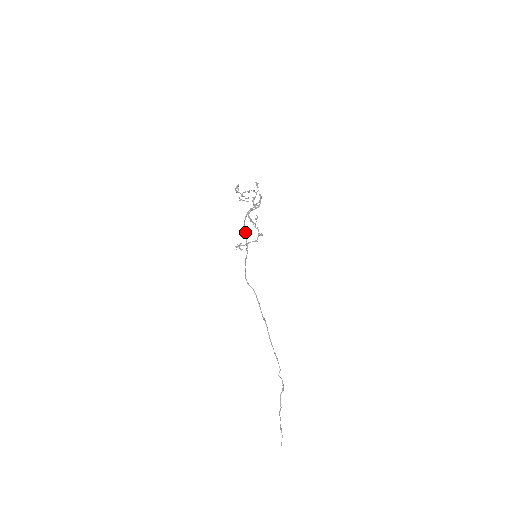
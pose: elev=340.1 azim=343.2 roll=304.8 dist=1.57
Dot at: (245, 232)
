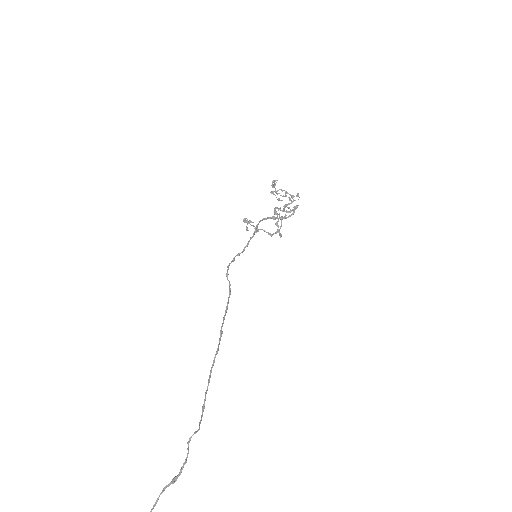
Dot at: (255, 228)
